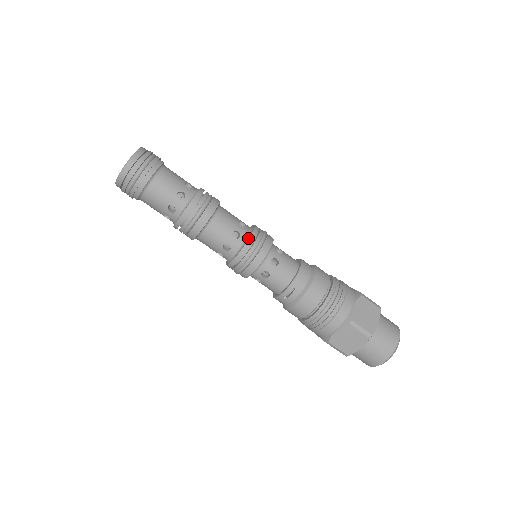
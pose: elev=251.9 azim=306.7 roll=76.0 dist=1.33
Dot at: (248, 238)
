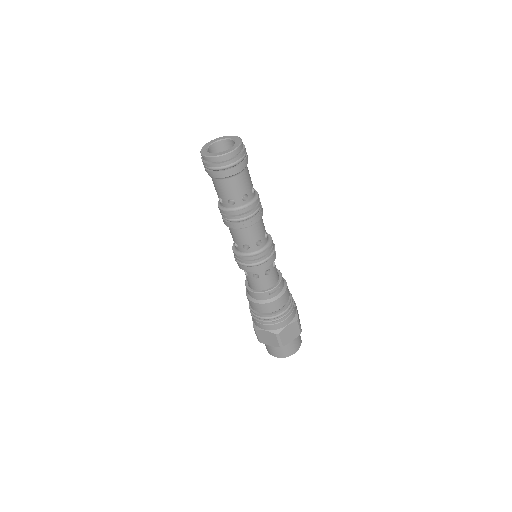
Dot at: (271, 240)
